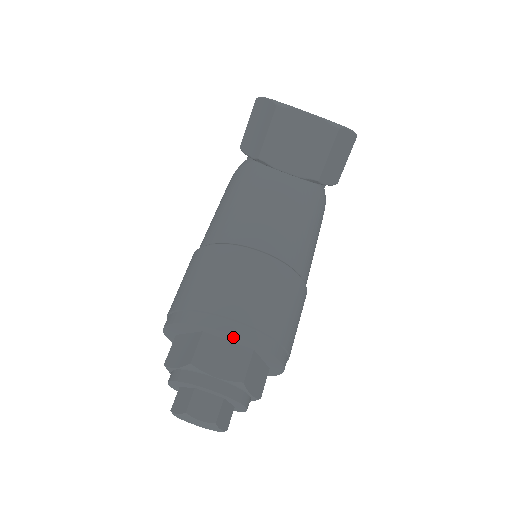
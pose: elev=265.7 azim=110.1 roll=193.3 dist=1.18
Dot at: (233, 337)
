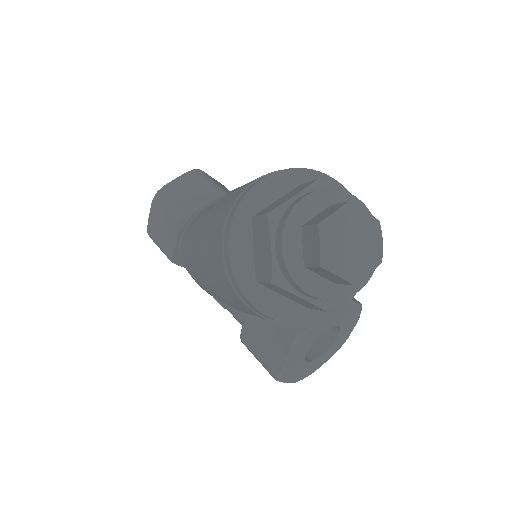
Dot at: (269, 184)
